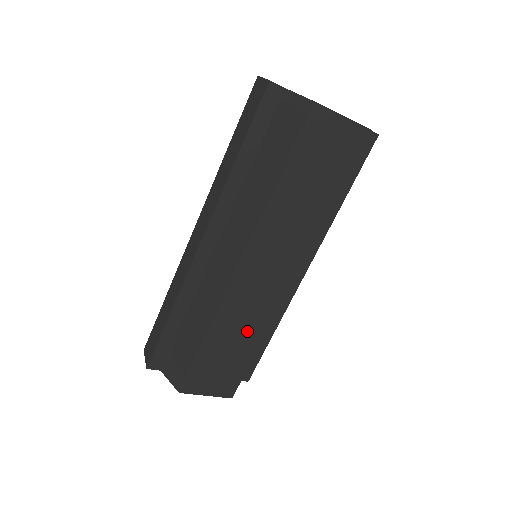
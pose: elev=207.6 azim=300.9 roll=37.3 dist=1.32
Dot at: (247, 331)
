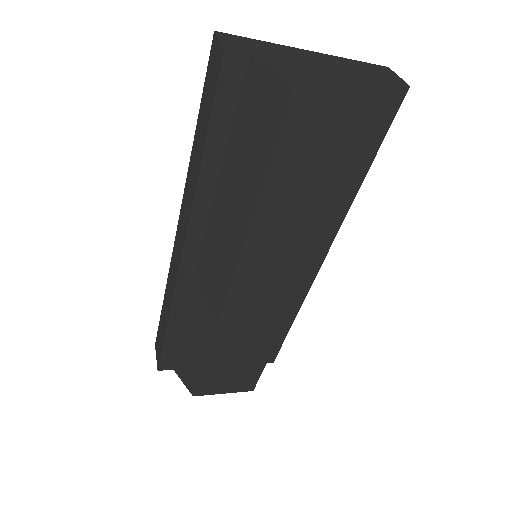
Dot at: (255, 339)
